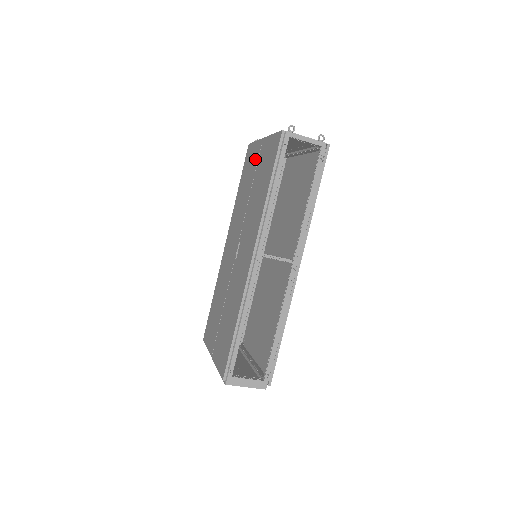
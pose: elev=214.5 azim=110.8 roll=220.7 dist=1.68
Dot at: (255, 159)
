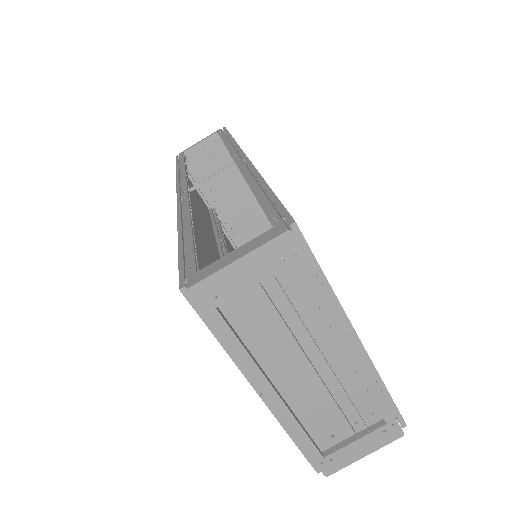
Dot at: occluded
